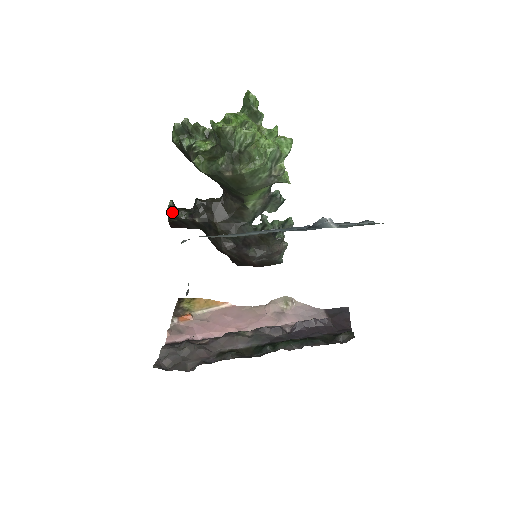
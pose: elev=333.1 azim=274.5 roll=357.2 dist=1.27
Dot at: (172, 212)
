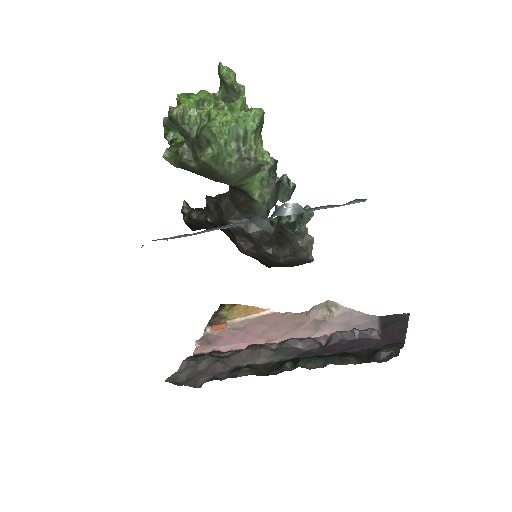
Dot at: (186, 214)
